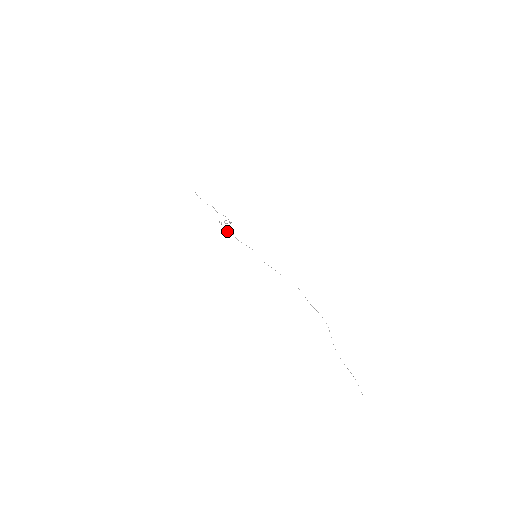
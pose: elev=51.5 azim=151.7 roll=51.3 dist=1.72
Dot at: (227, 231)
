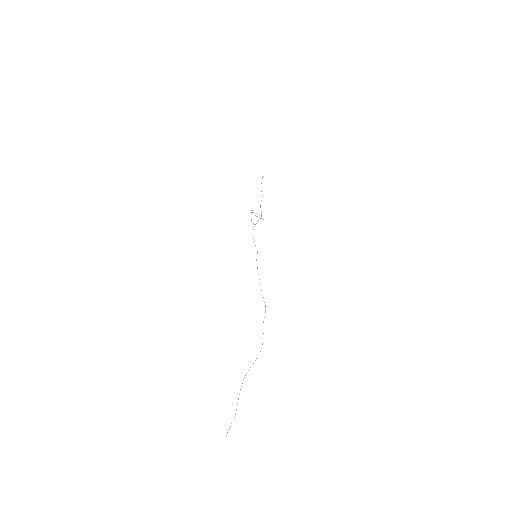
Dot at: occluded
